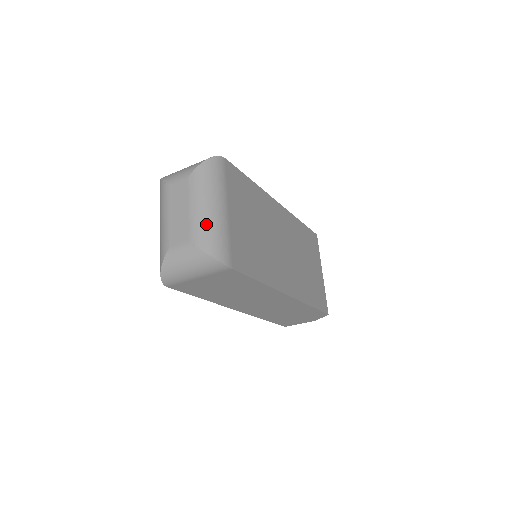
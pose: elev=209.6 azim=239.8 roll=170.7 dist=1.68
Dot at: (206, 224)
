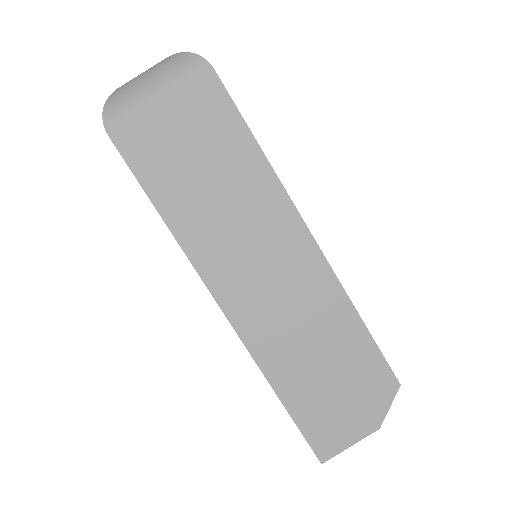
Dot at: occluded
